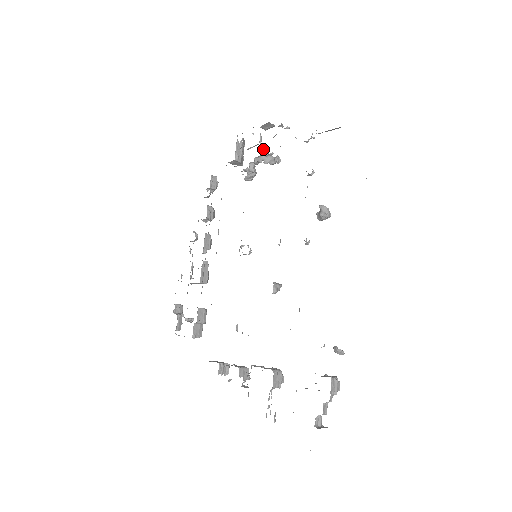
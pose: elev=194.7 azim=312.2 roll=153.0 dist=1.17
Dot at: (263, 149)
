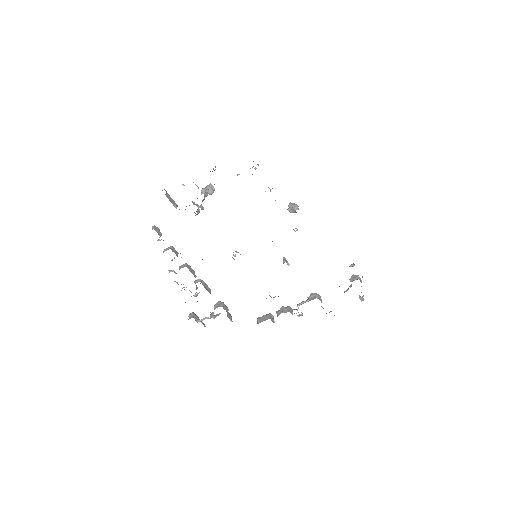
Dot at: occluded
